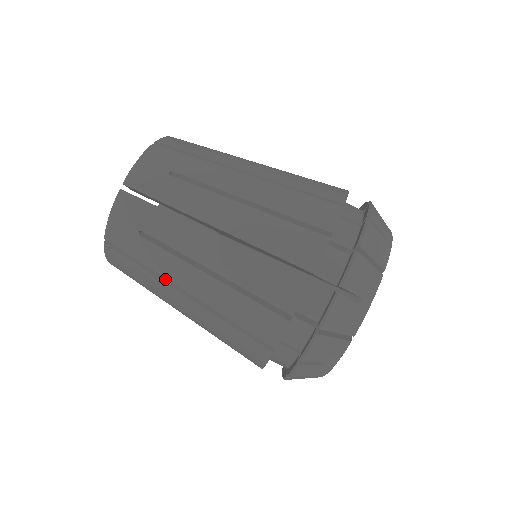
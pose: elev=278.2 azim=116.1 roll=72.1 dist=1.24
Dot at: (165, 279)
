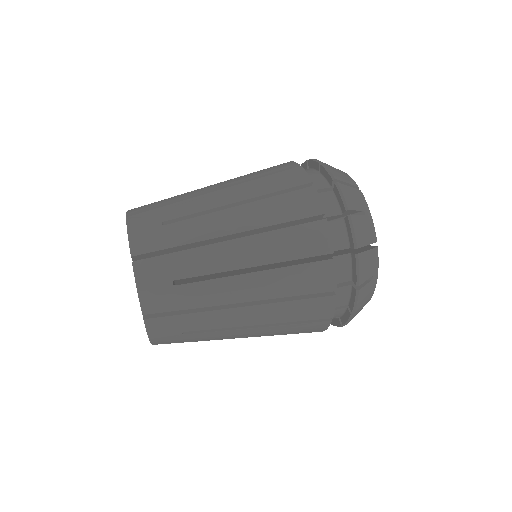
Dot at: (205, 246)
